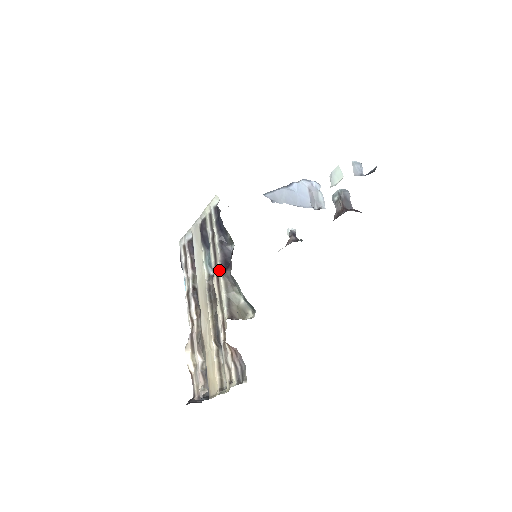
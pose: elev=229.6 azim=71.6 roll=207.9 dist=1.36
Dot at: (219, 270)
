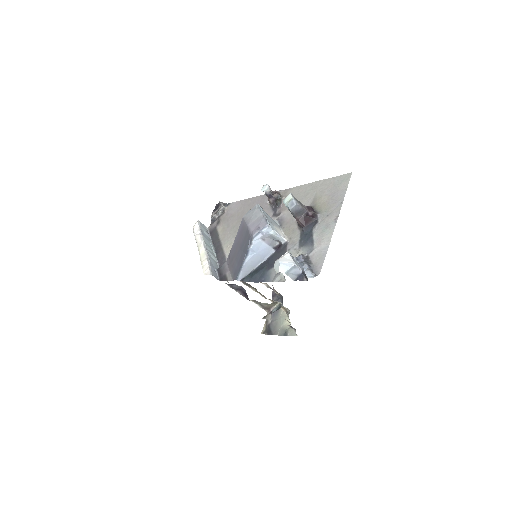
Dot at: (243, 295)
